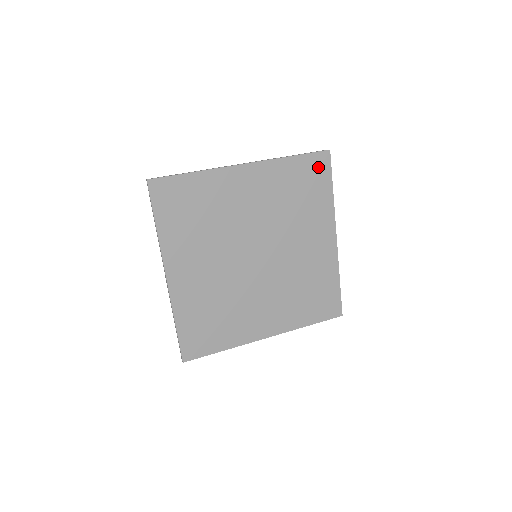
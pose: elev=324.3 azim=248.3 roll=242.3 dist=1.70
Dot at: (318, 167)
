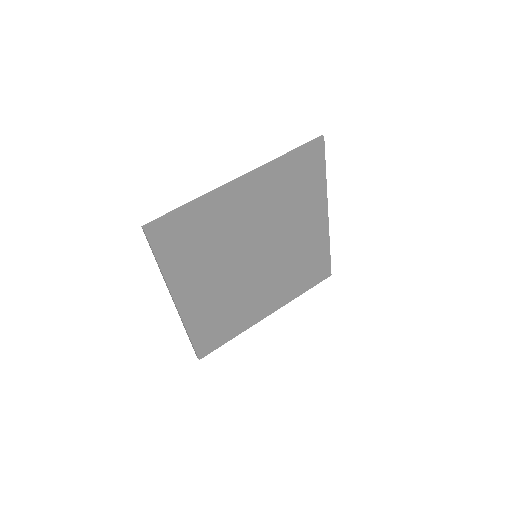
Dot at: (312, 157)
